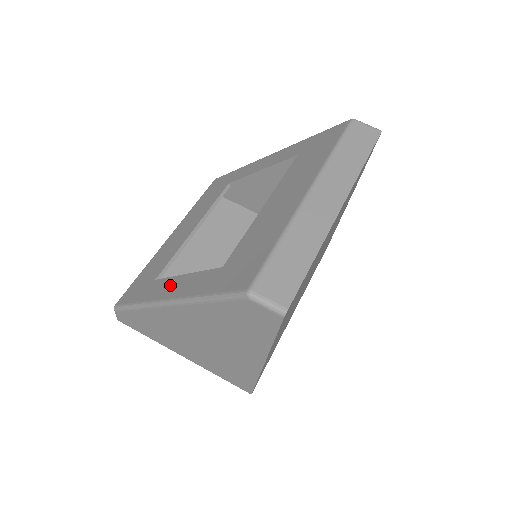
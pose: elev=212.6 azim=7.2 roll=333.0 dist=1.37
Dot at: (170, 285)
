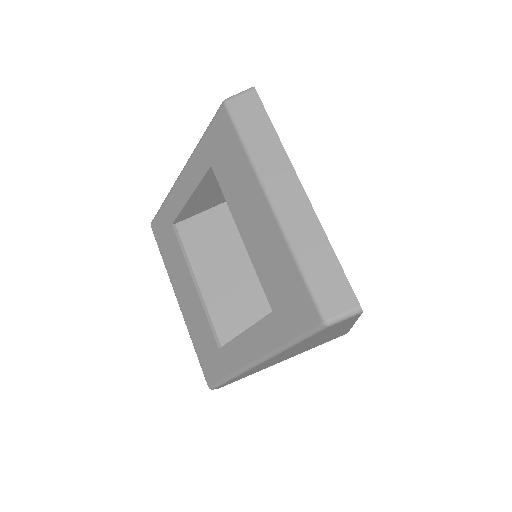
Dot at: (241, 348)
